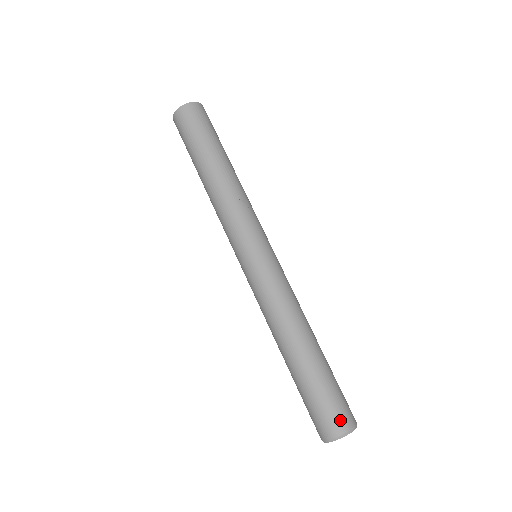
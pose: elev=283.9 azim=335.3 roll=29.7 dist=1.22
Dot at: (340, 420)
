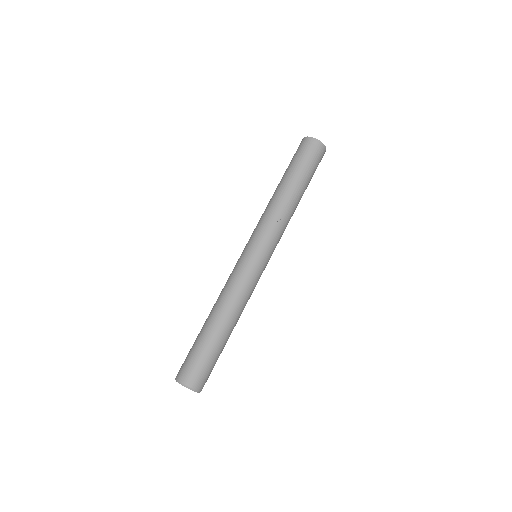
Dot at: (191, 377)
